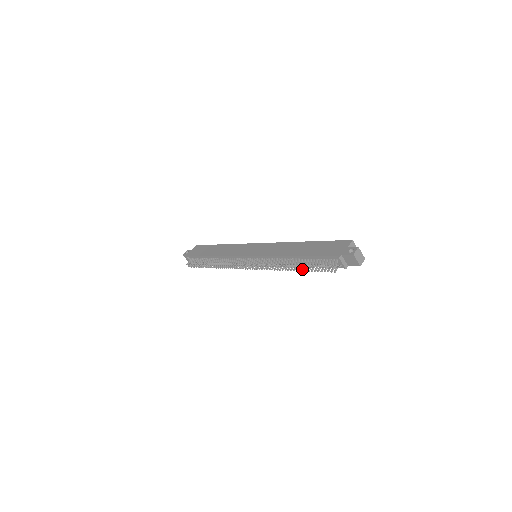
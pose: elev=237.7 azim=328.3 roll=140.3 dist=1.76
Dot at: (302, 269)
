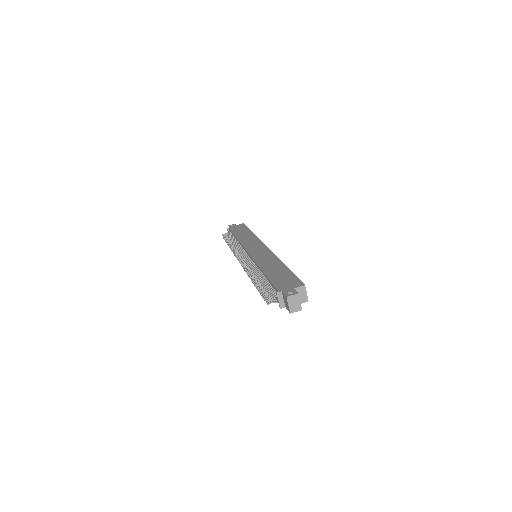
Dot at: occluded
